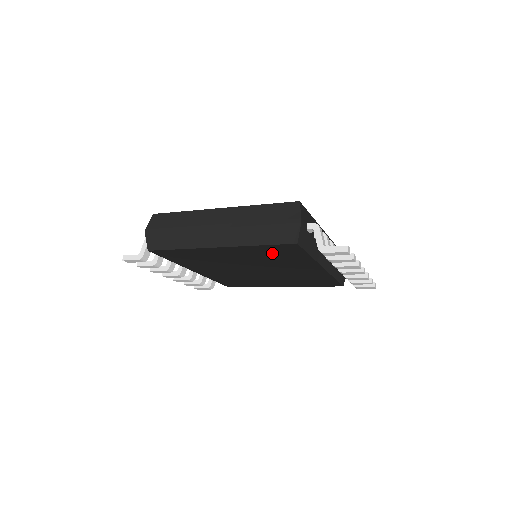
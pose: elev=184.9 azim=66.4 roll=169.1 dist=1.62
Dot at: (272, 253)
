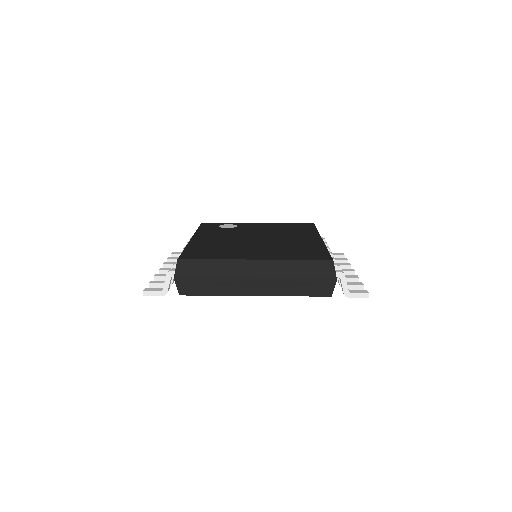
Dot at: occluded
